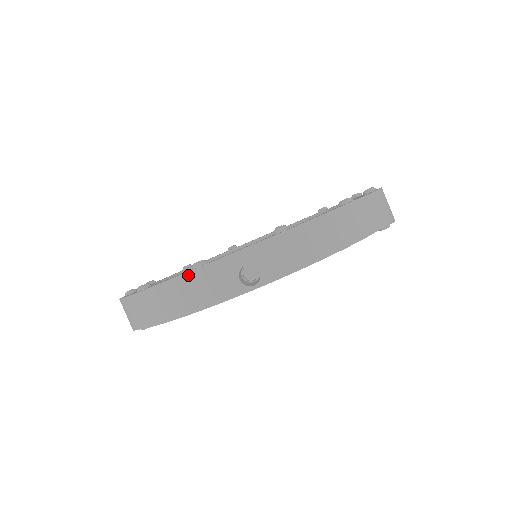
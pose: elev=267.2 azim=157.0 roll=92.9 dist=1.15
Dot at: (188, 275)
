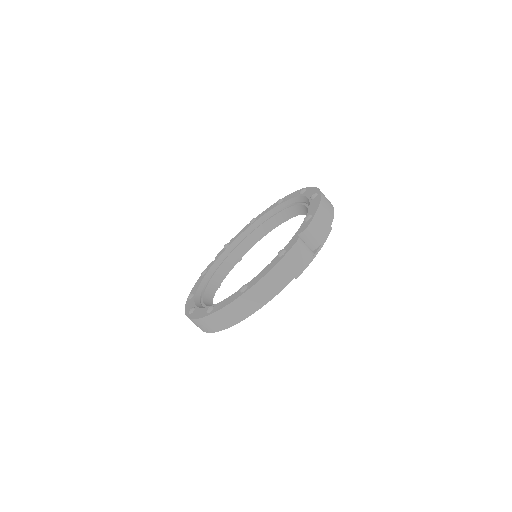
Dot at: occluded
